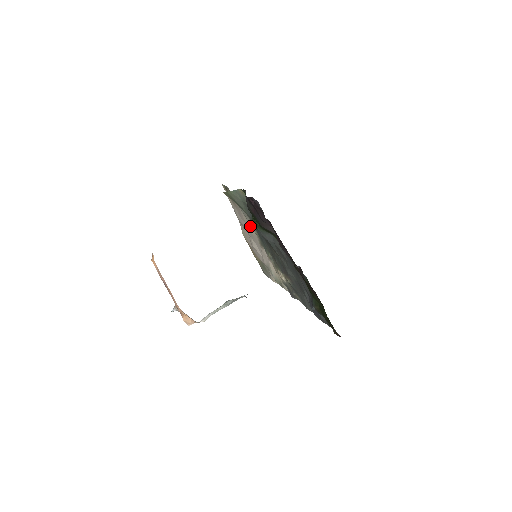
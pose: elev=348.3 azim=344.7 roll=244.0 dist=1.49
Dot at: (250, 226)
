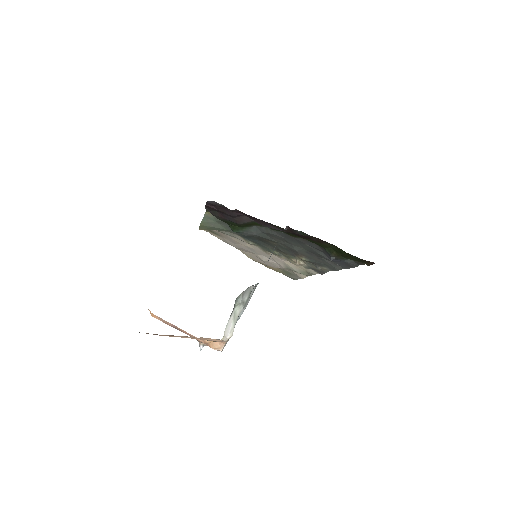
Dot at: (245, 243)
